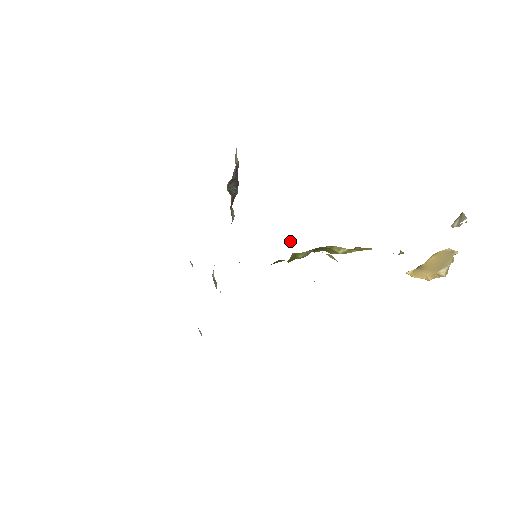
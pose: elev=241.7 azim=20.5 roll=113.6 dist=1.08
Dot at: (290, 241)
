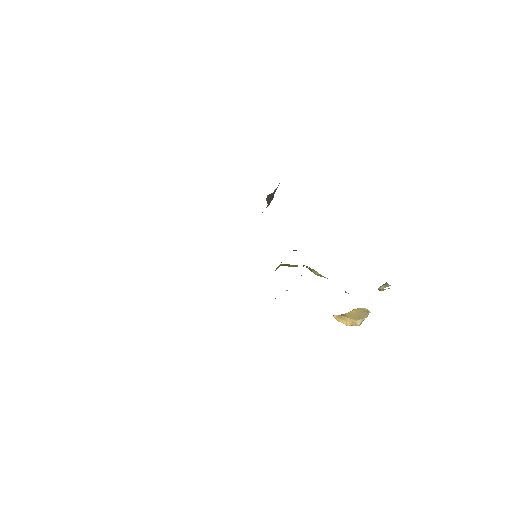
Dot at: (295, 250)
